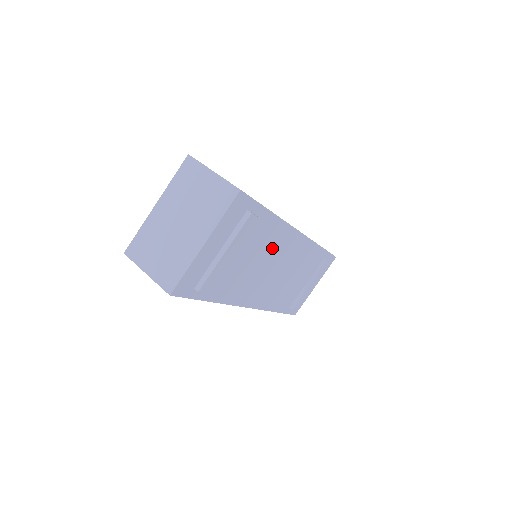
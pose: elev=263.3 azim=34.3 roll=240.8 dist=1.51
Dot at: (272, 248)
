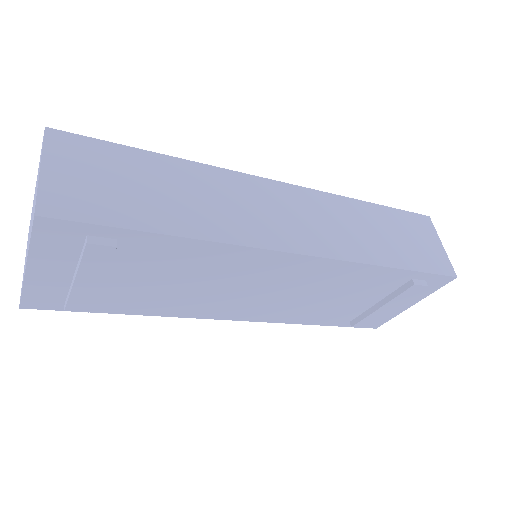
Dot at: (221, 270)
